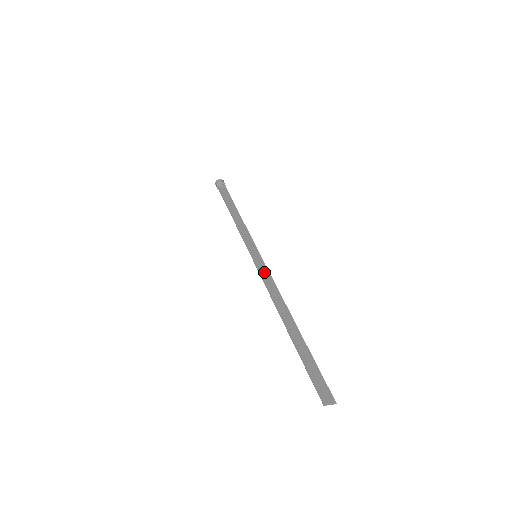
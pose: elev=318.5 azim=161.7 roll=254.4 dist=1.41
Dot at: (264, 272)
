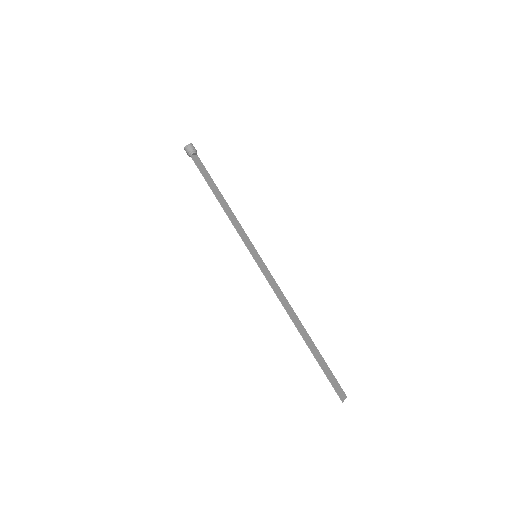
Dot at: (269, 276)
